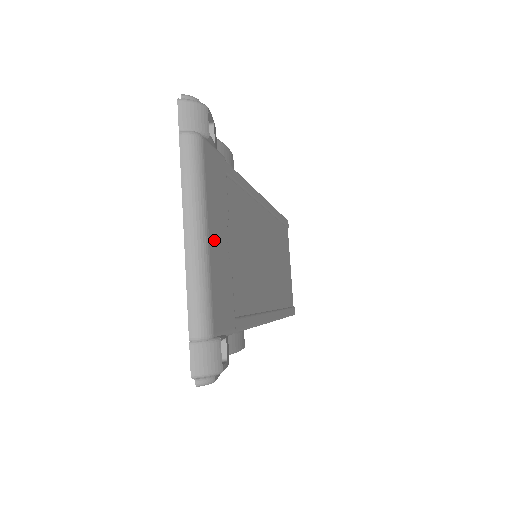
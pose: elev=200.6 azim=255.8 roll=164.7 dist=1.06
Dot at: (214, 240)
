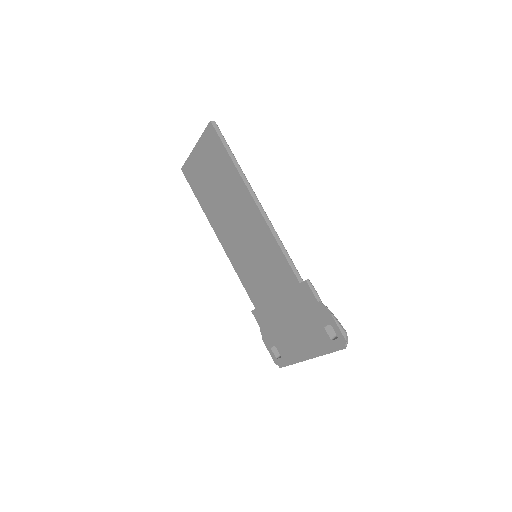
Dot at: occluded
